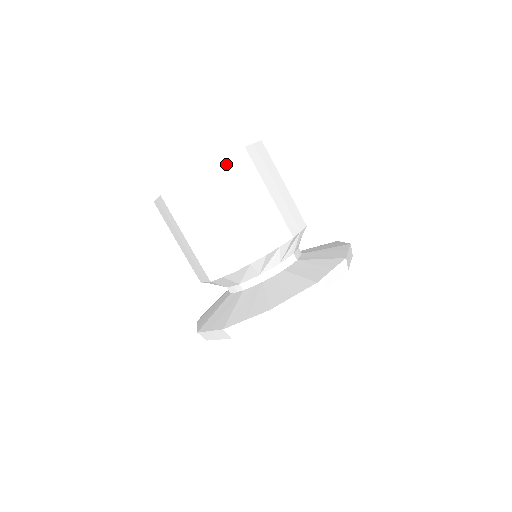
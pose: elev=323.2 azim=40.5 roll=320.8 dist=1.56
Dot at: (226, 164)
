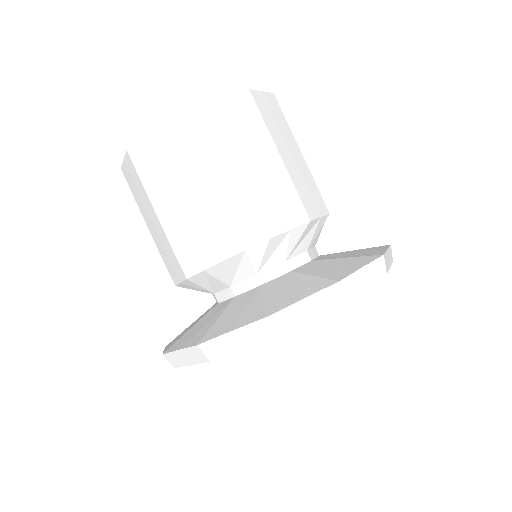
Dot at: (173, 127)
